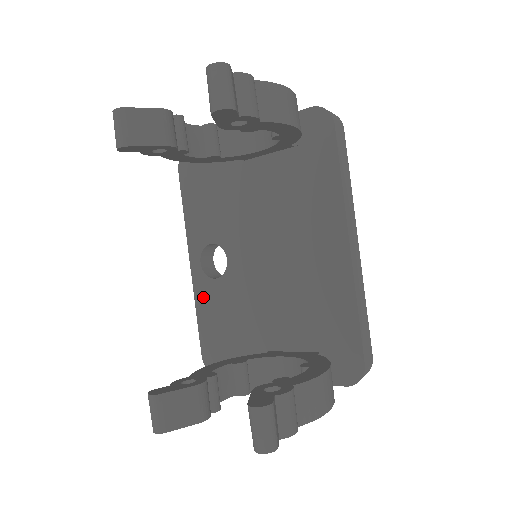
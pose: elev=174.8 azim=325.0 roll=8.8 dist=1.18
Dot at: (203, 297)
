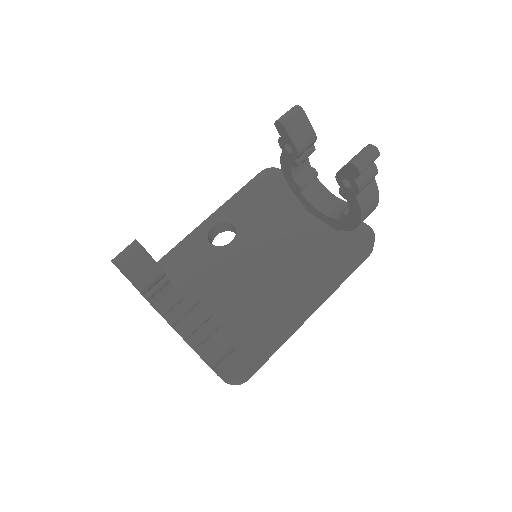
Dot at: (190, 244)
